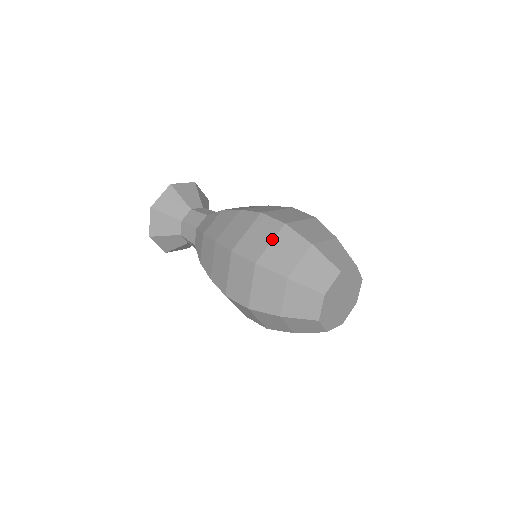
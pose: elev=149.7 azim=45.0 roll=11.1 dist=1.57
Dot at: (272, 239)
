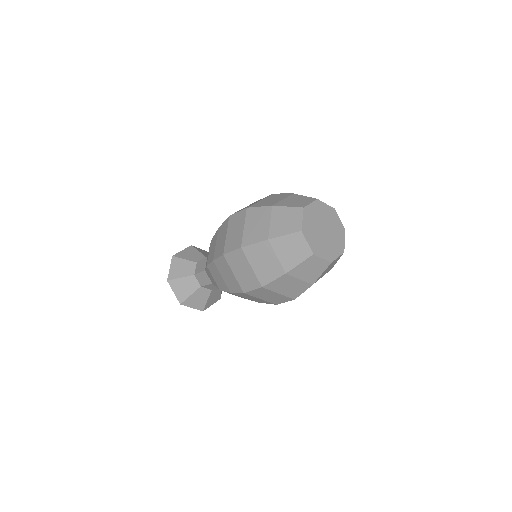
Dot at: (244, 224)
